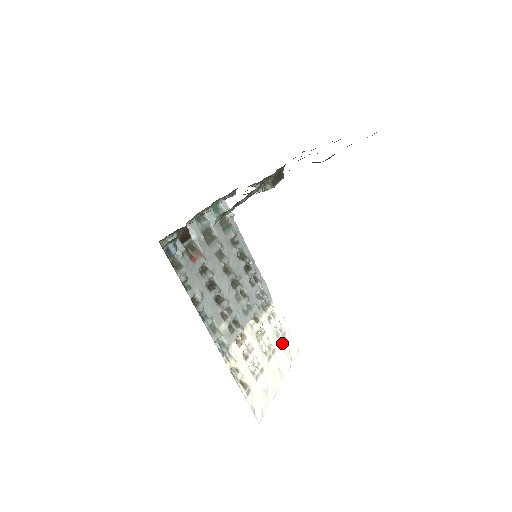
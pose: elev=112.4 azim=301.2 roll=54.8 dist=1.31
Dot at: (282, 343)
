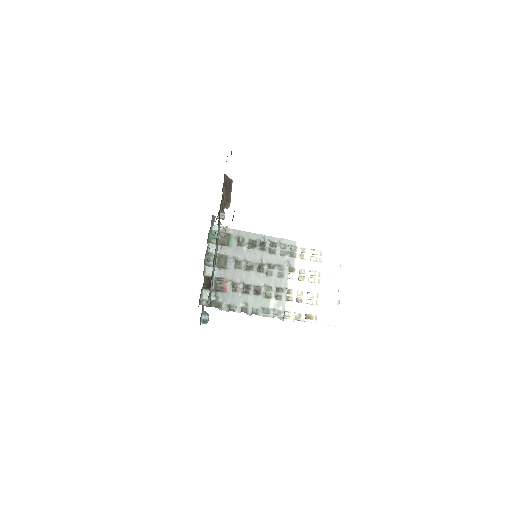
Dot at: (323, 261)
